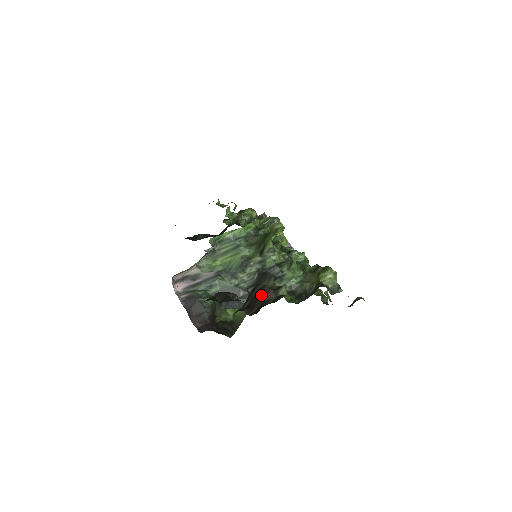
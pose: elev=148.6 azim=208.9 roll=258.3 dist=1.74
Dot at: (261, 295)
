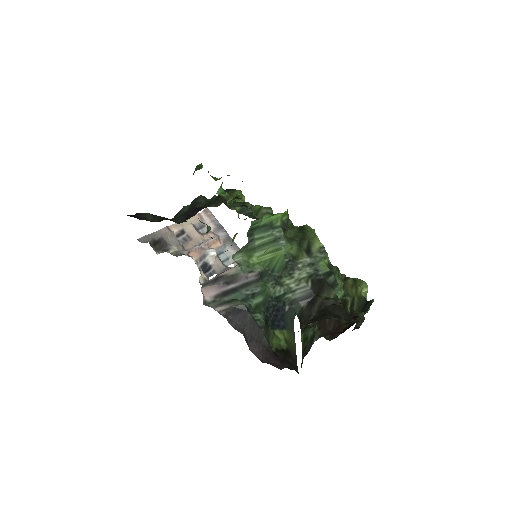
Dot at: occluded
